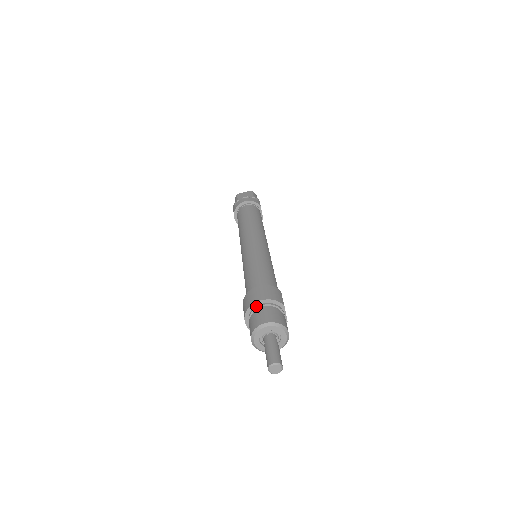
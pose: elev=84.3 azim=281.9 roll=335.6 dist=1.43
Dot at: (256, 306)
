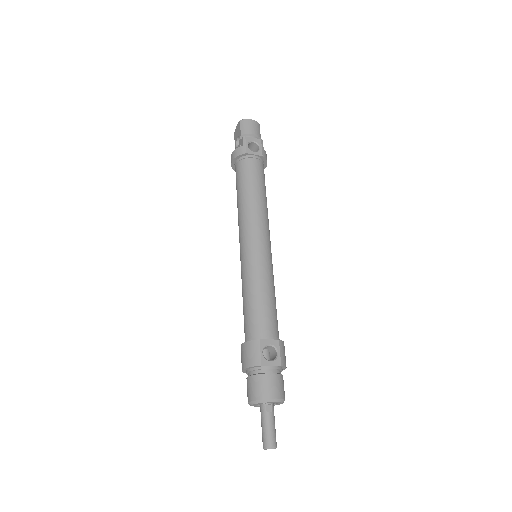
Dot at: (246, 372)
